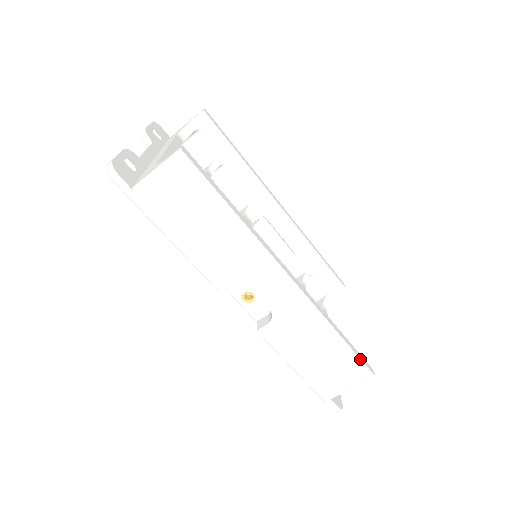
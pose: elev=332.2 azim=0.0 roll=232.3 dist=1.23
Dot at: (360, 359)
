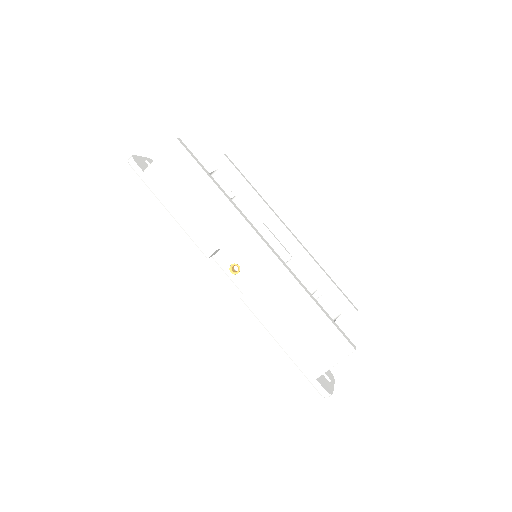
Dot at: (337, 329)
